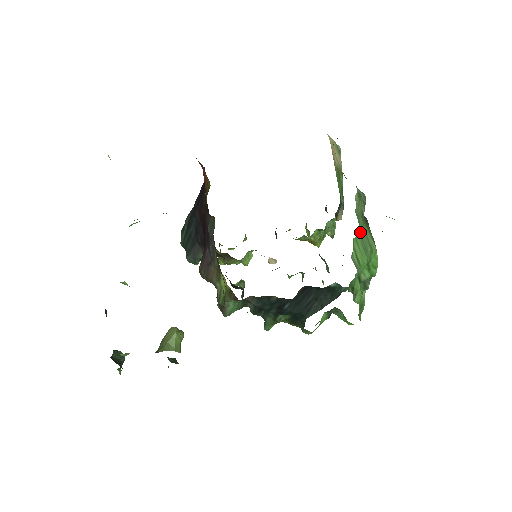
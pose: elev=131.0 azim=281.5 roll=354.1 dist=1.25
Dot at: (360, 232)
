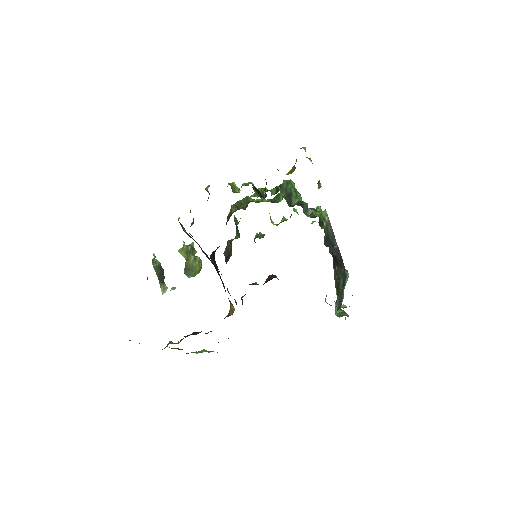
Dot at: occluded
